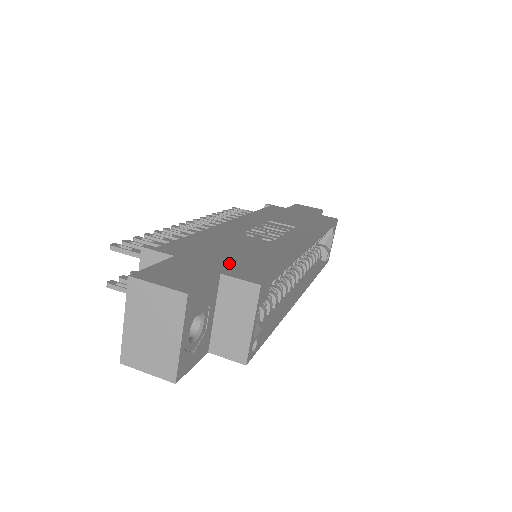
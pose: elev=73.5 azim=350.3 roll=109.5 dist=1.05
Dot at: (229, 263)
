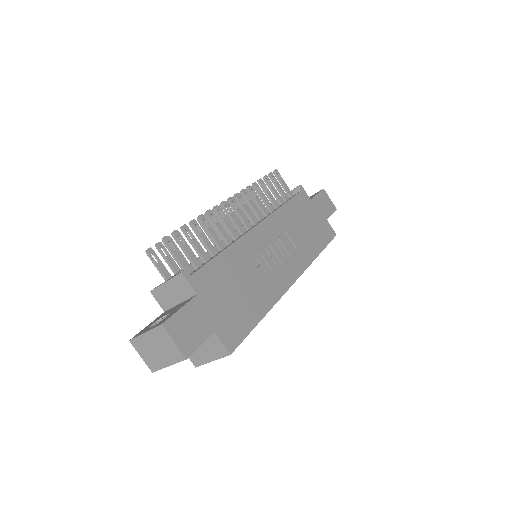
Dot at: (226, 315)
